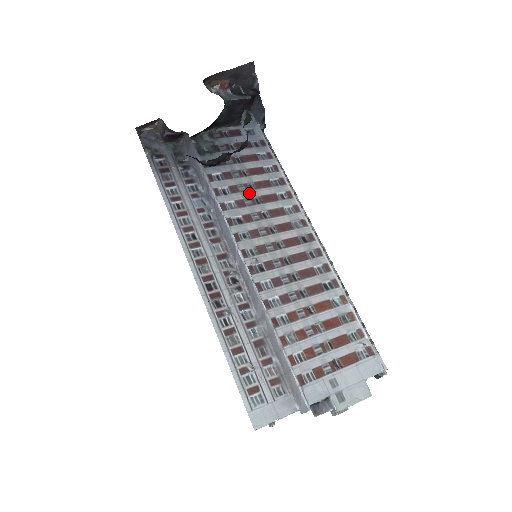
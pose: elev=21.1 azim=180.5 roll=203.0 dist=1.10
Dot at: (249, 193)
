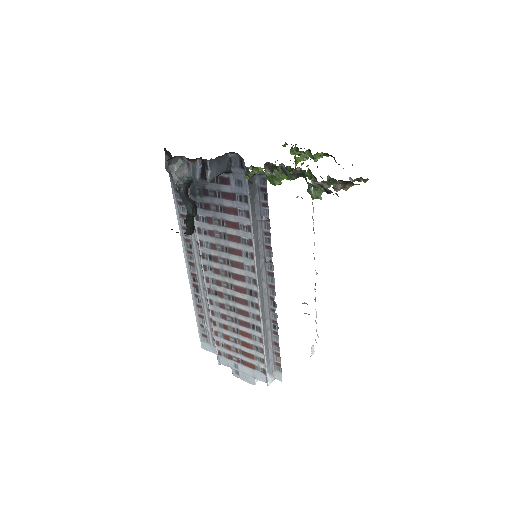
Dot at: (221, 241)
